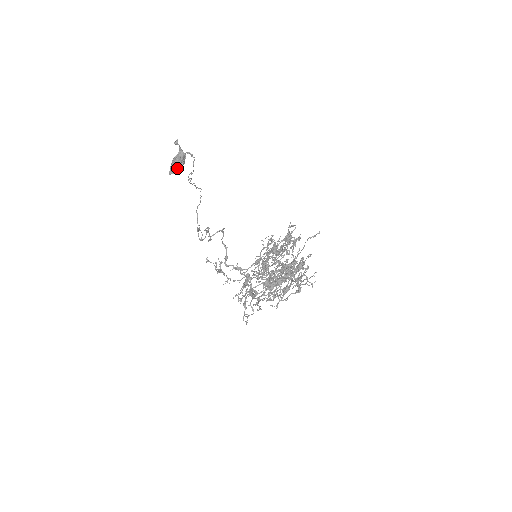
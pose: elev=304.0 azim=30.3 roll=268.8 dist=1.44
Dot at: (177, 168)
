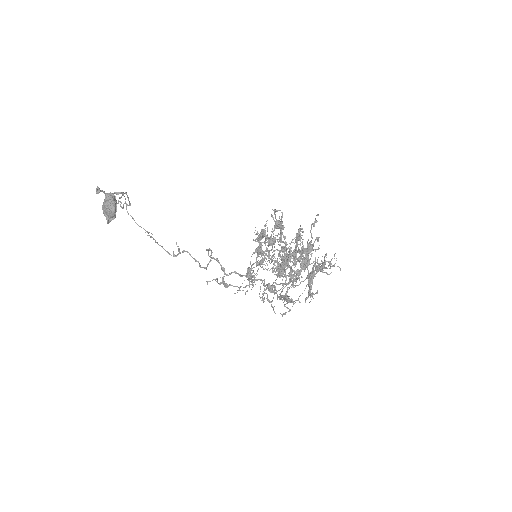
Dot at: (114, 213)
